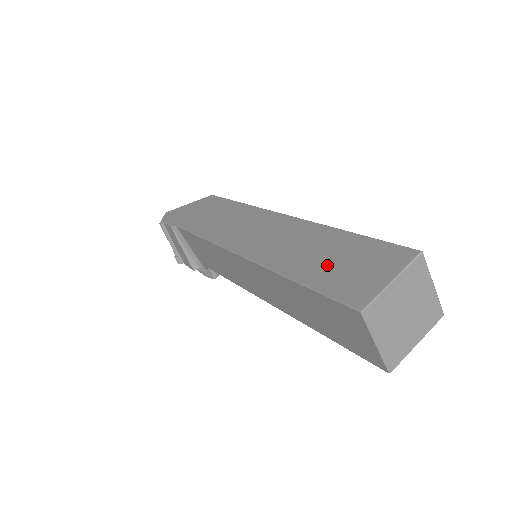
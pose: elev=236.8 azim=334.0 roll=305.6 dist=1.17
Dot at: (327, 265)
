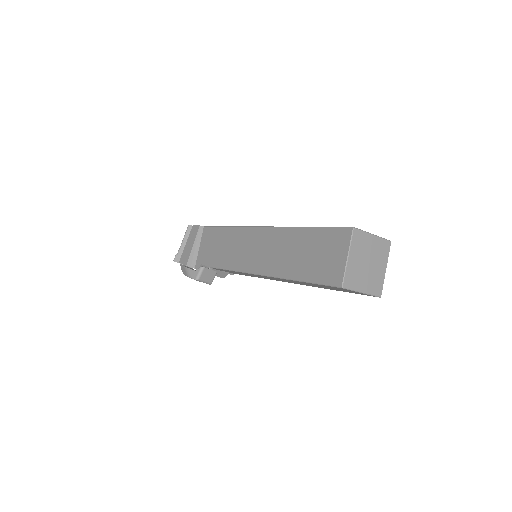
Dot at: occluded
